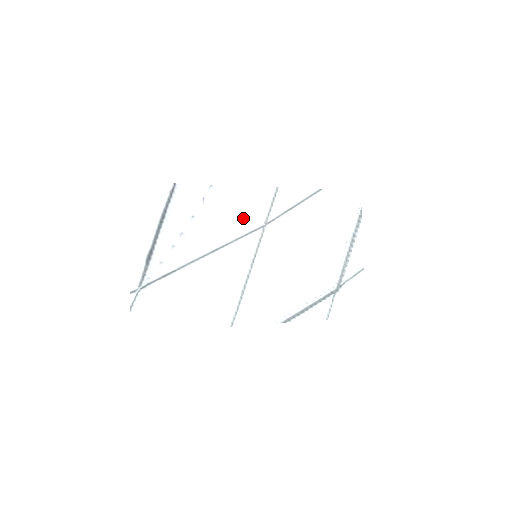
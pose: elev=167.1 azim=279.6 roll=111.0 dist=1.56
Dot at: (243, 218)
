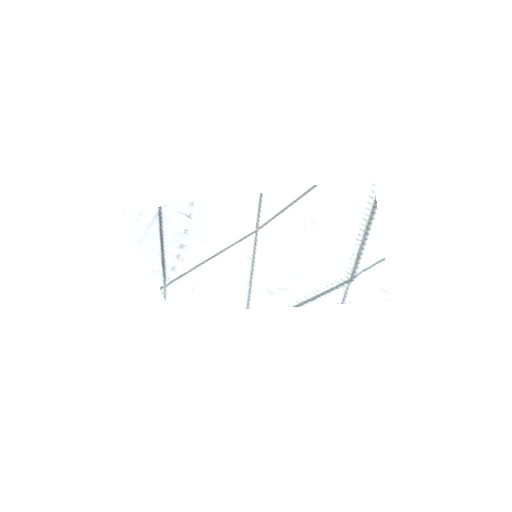
Dot at: (234, 225)
